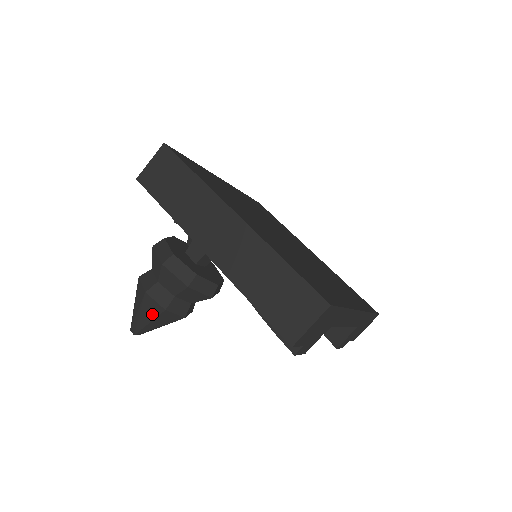
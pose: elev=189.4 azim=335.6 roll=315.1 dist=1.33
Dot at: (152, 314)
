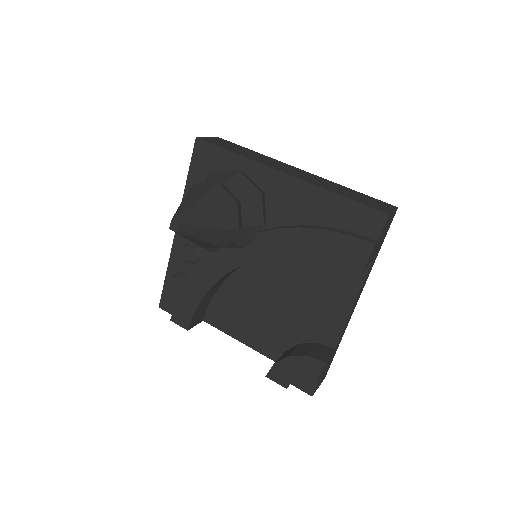
Dot at: (217, 203)
